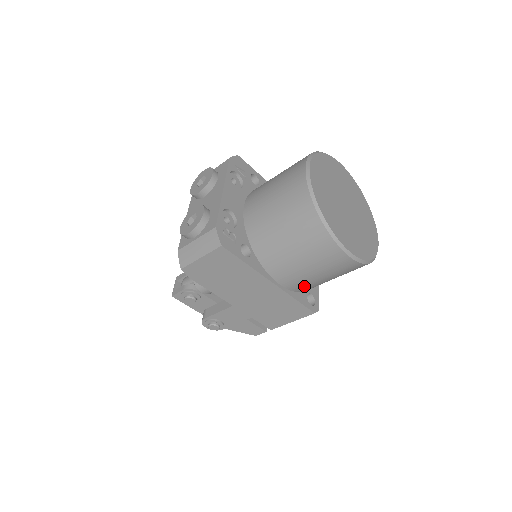
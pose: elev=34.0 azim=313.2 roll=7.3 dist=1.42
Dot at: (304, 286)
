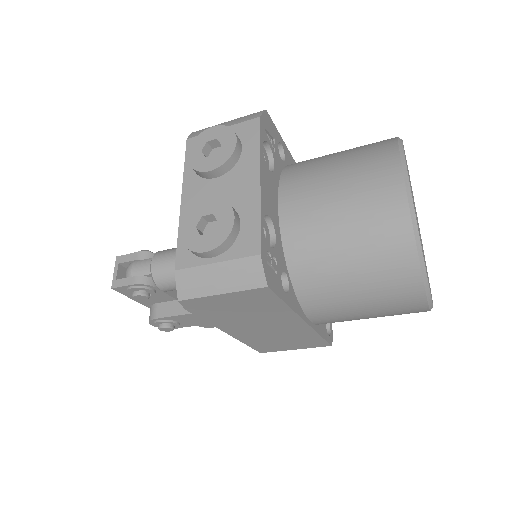
Dot at: occluded
